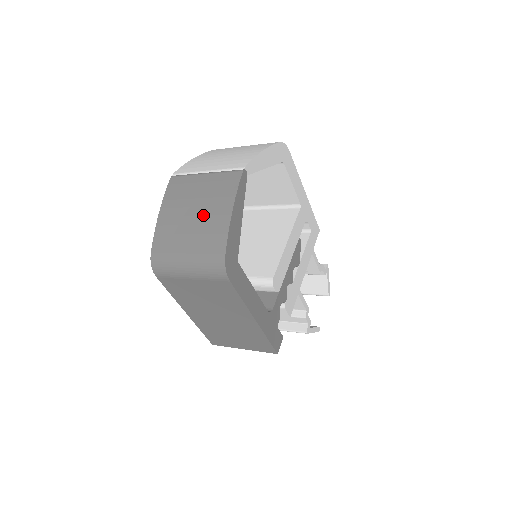
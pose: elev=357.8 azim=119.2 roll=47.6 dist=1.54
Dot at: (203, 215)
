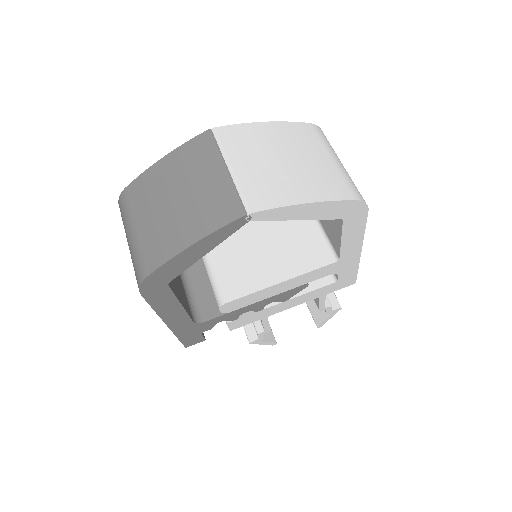
Dot at: (175, 214)
